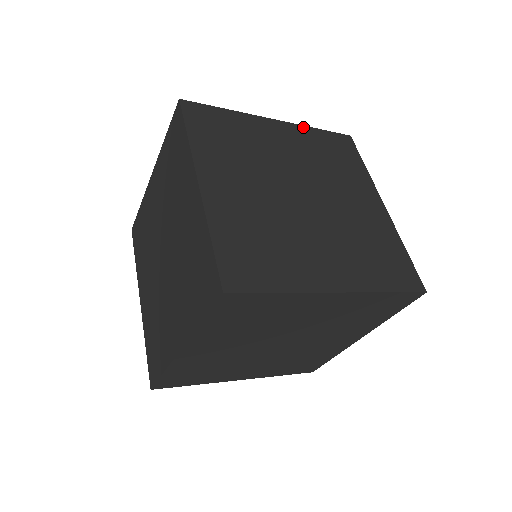
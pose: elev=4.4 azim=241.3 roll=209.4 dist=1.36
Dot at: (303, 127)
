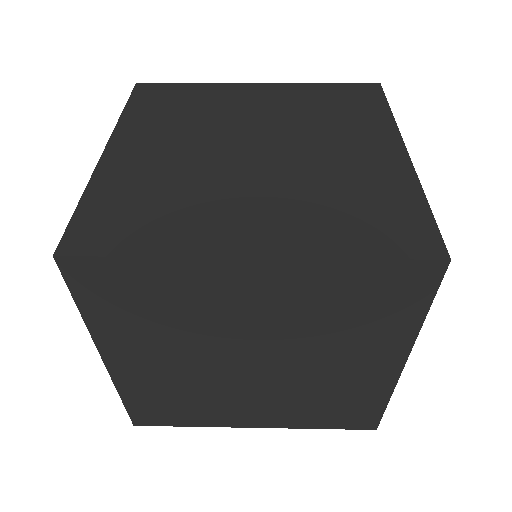
Dot at: (318, 263)
